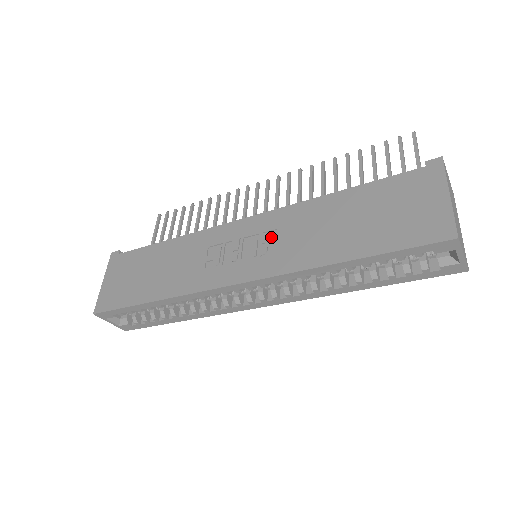
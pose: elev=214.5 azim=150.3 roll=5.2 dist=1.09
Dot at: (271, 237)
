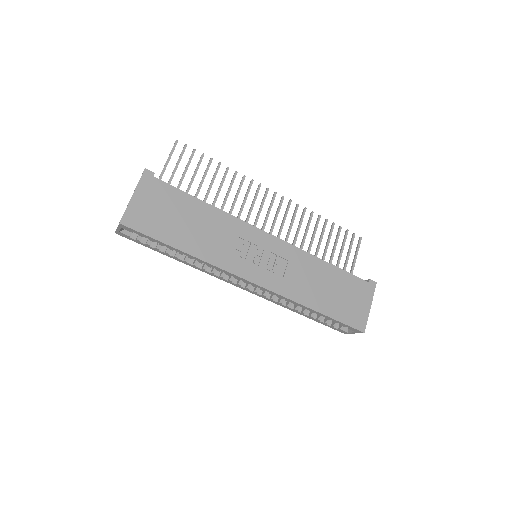
Dot at: (283, 263)
